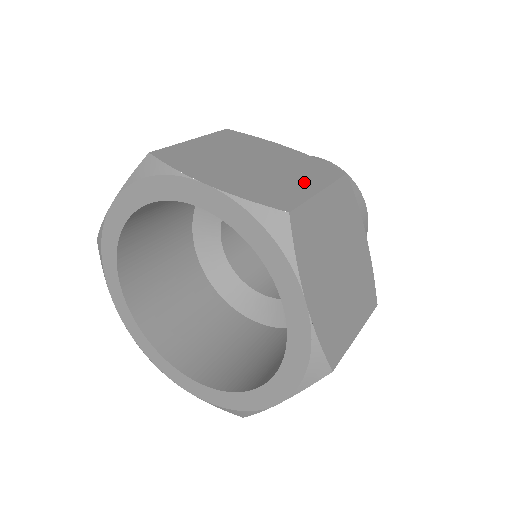
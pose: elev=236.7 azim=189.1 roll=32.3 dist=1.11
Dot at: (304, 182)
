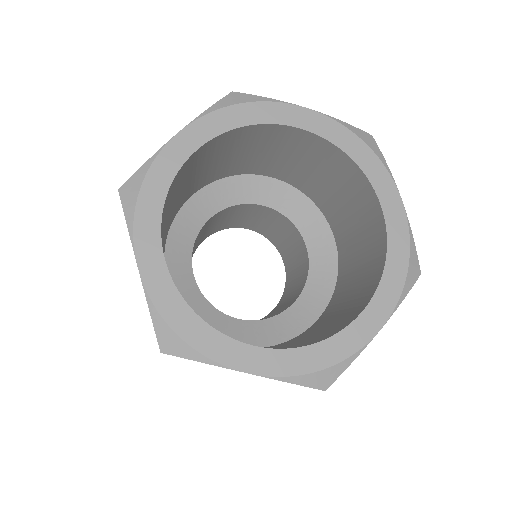
Dot at: occluded
